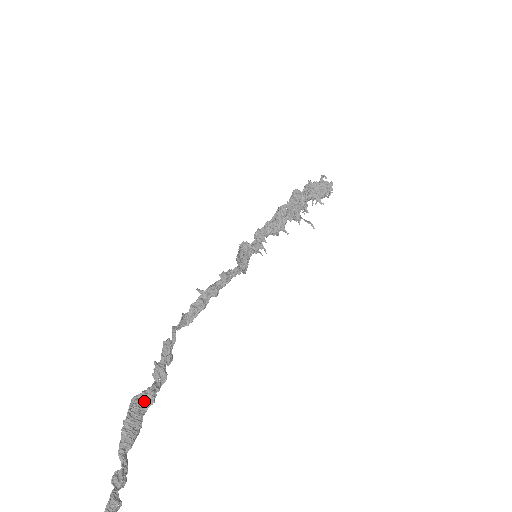
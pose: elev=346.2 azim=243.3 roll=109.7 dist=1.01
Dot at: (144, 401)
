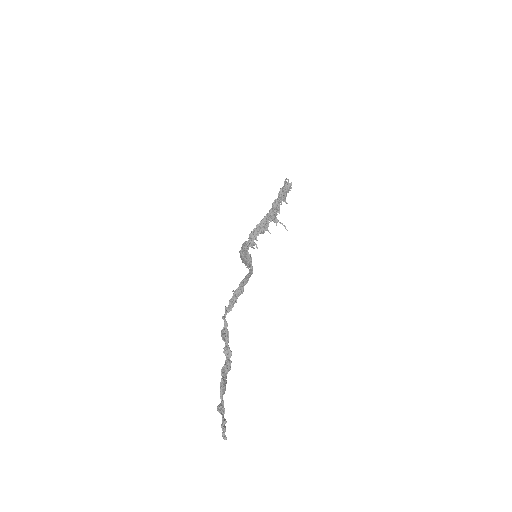
Dot at: (226, 370)
